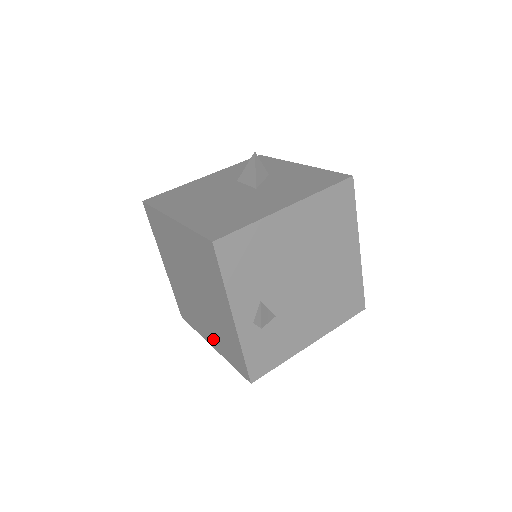
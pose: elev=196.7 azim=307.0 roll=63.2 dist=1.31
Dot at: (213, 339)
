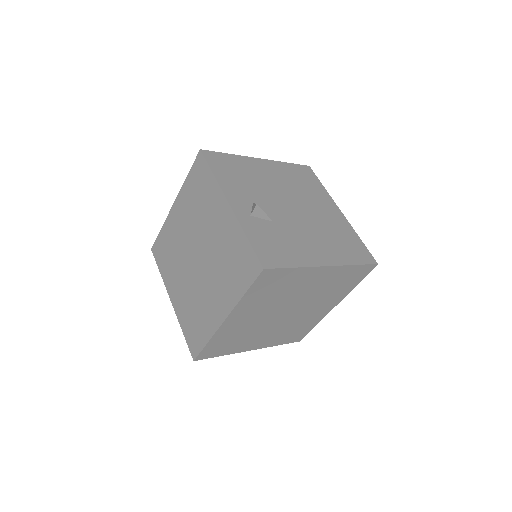
Dot at: (223, 299)
